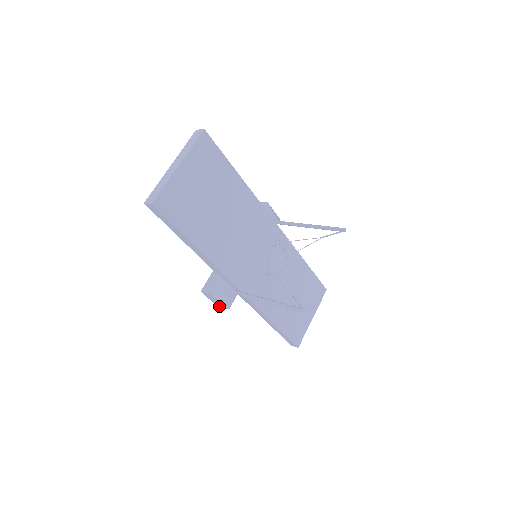
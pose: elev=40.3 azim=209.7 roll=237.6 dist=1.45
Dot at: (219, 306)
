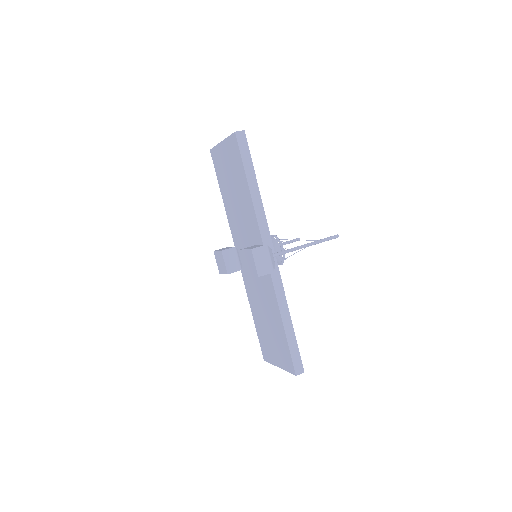
Dot at: (262, 275)
